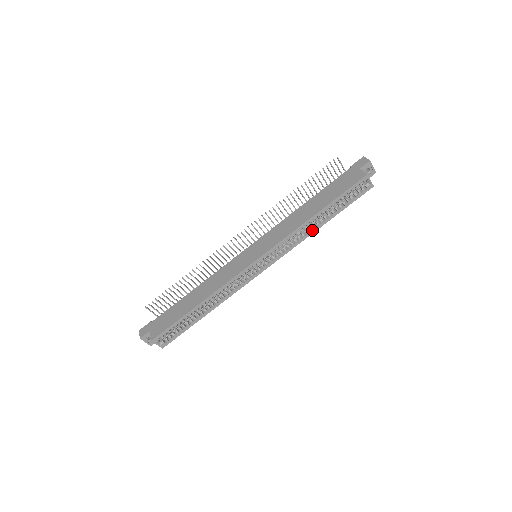
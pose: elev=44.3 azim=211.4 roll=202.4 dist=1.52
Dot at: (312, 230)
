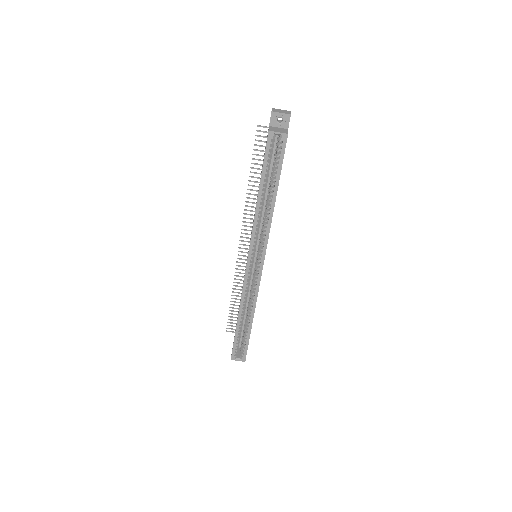
Dot at: (270, 211)
